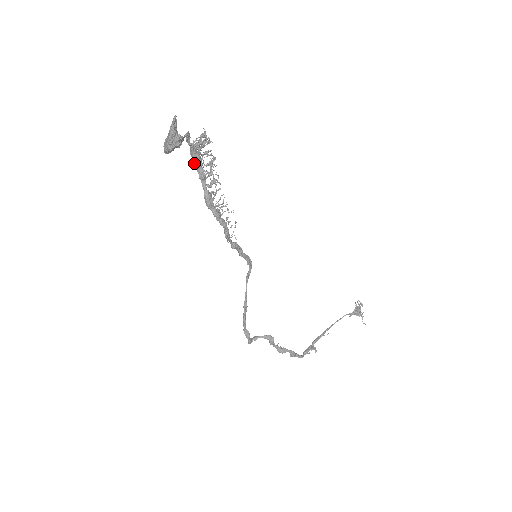
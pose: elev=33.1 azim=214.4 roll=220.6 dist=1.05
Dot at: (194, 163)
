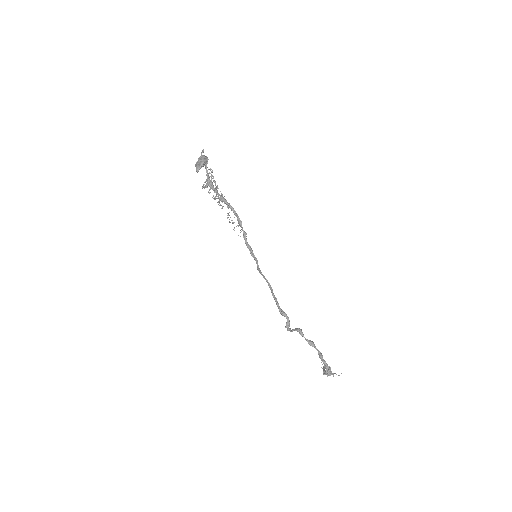
Dot at: (209, 185)
